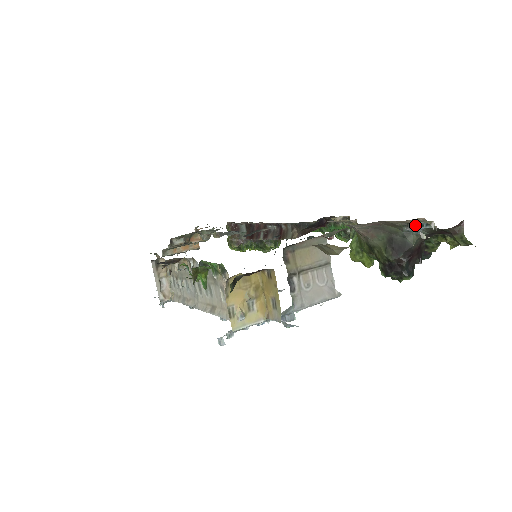
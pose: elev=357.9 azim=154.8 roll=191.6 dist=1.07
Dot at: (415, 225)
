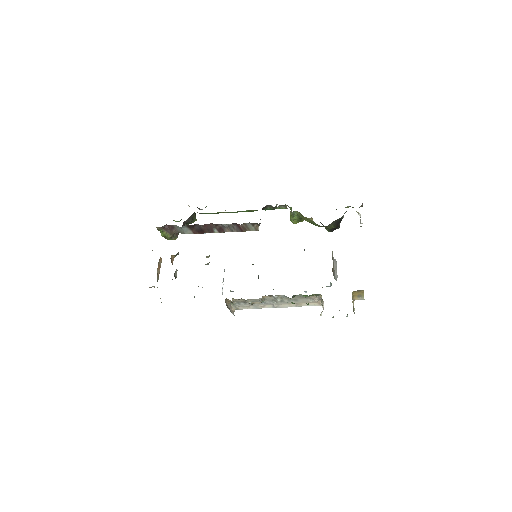
Dot at: occluded
